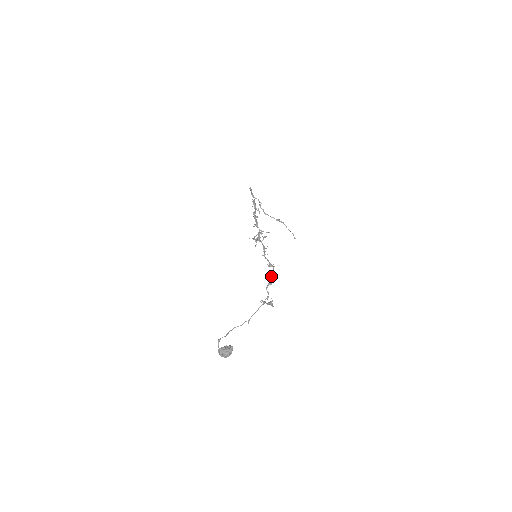
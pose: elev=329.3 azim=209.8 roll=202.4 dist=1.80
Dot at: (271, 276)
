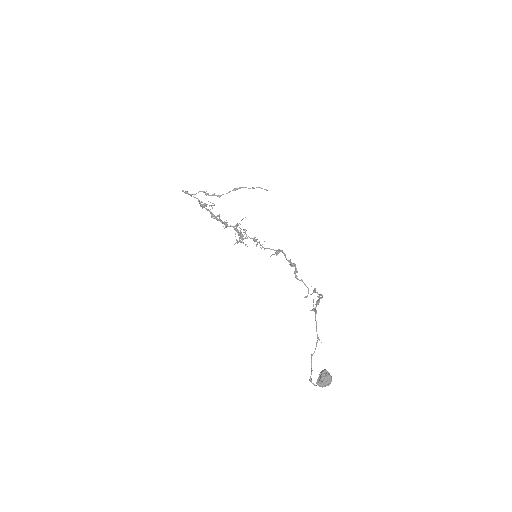
Dot at: (289, 264)
